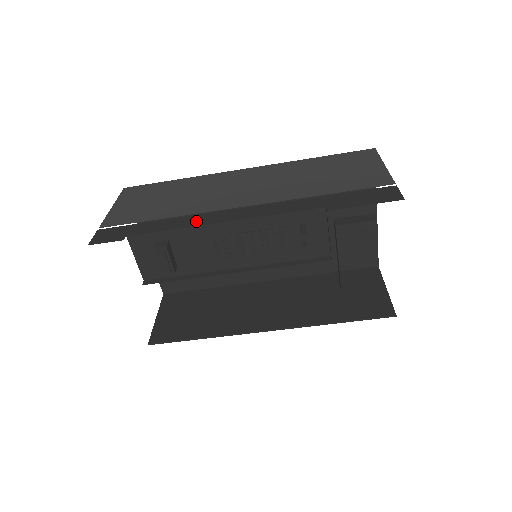
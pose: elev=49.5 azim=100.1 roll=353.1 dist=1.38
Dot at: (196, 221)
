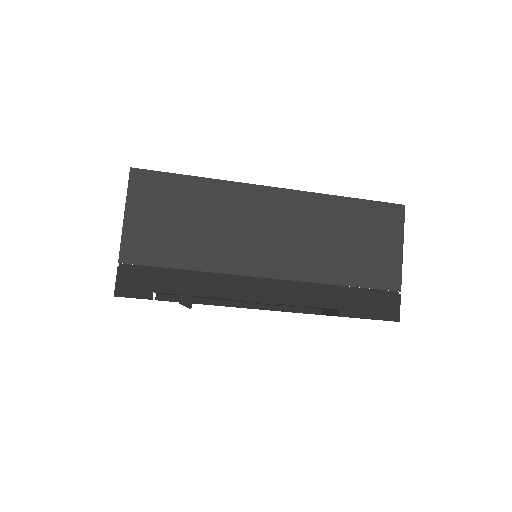
Dot at: (224, 290)
